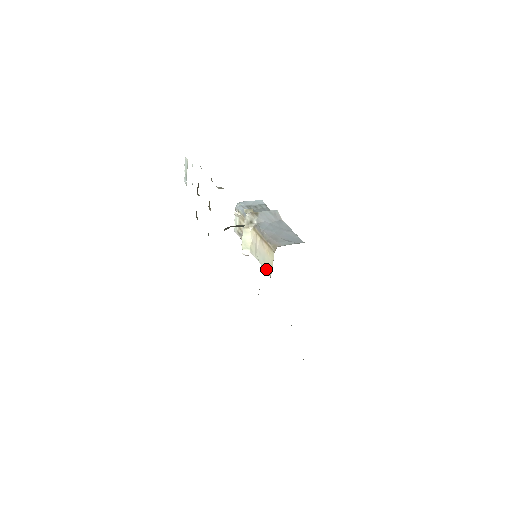
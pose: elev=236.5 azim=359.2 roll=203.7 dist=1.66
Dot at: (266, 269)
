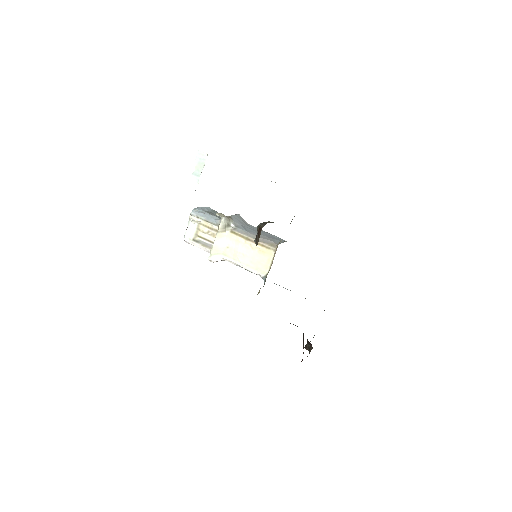
Dot at: (257, 270)
